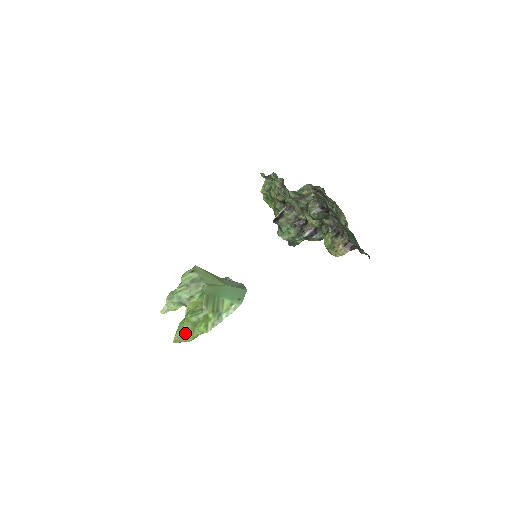
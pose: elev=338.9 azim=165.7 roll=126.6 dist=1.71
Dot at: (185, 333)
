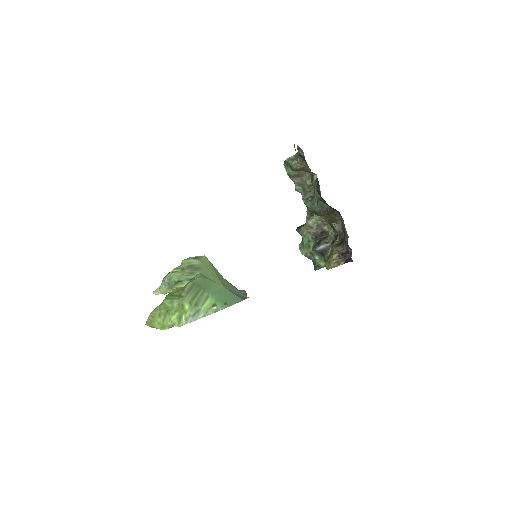
Dot at: (156, 316)
